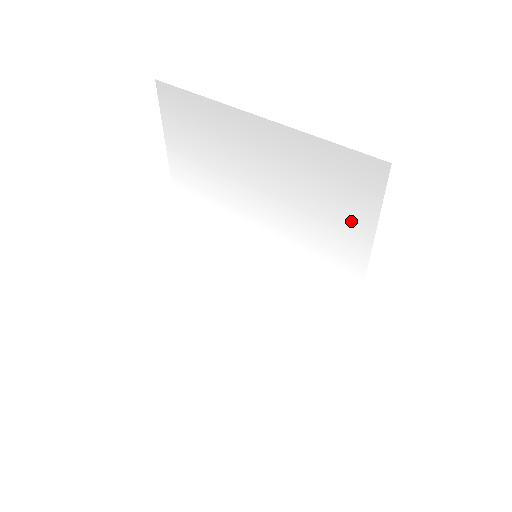
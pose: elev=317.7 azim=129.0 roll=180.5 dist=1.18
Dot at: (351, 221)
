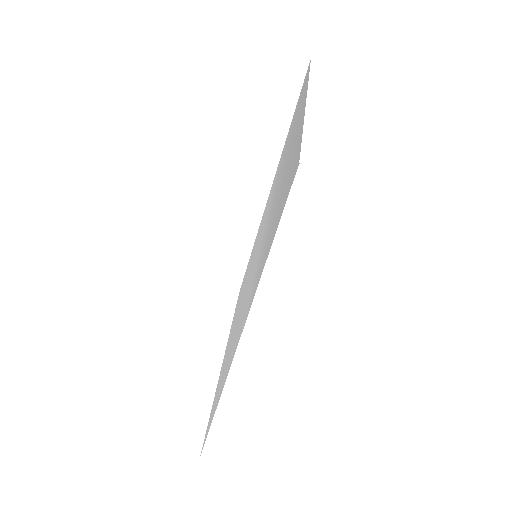
Dot at: (272, 233)
